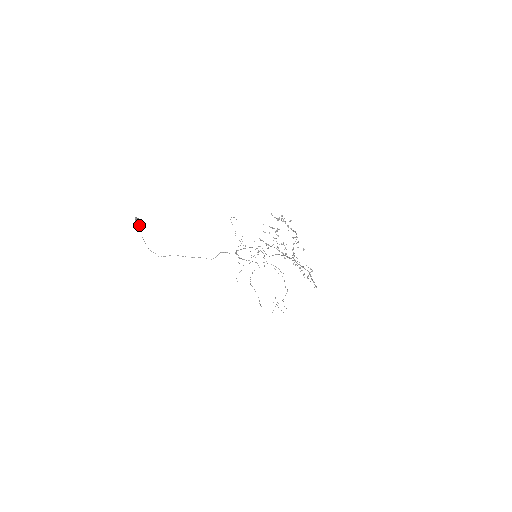
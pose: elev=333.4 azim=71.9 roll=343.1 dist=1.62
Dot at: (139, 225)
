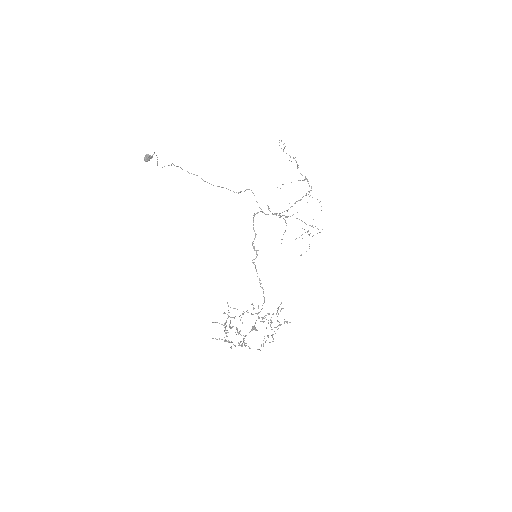
Dot at: (154, 153)
